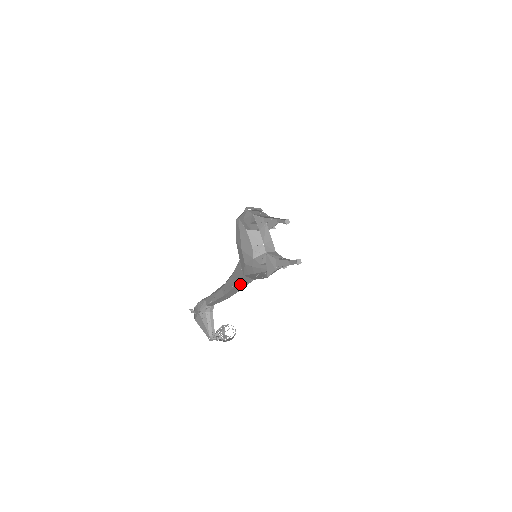
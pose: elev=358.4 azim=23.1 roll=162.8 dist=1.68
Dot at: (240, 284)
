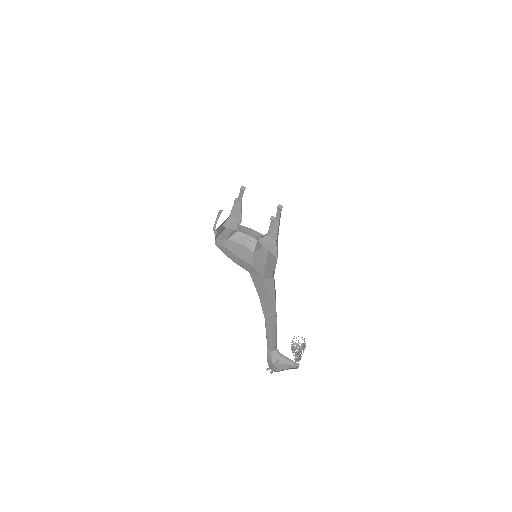
Dot at: (269, 295)
